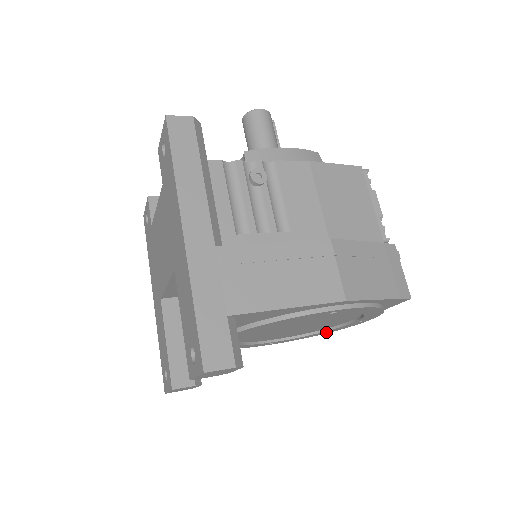
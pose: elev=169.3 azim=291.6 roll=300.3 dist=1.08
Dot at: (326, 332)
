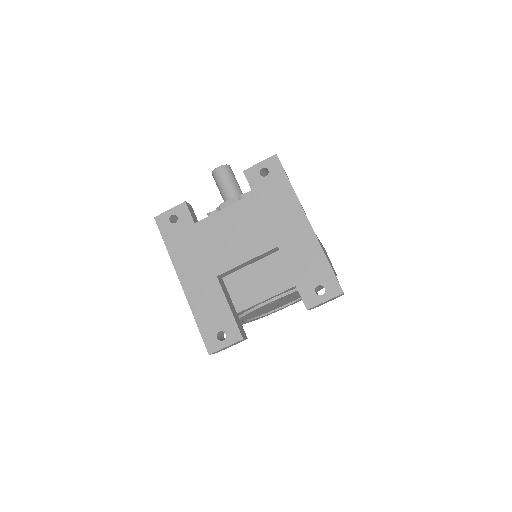
Dot at: (260, 317)
